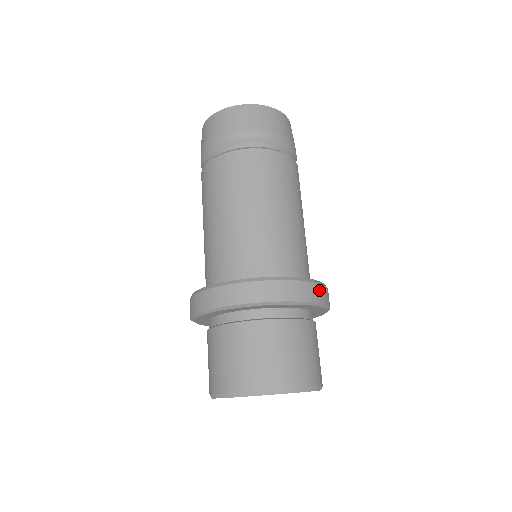
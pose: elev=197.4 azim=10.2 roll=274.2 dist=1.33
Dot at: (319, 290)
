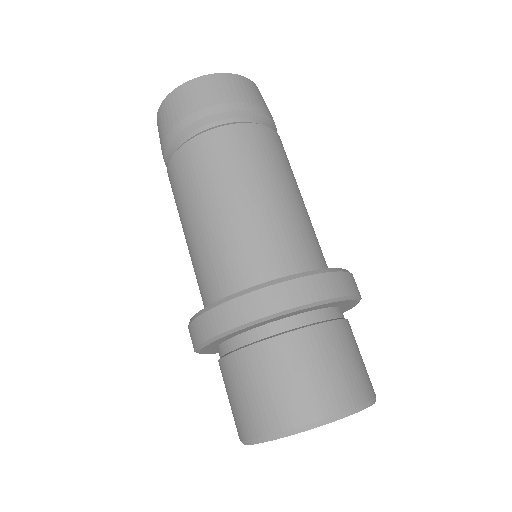
Dot at: occluded
